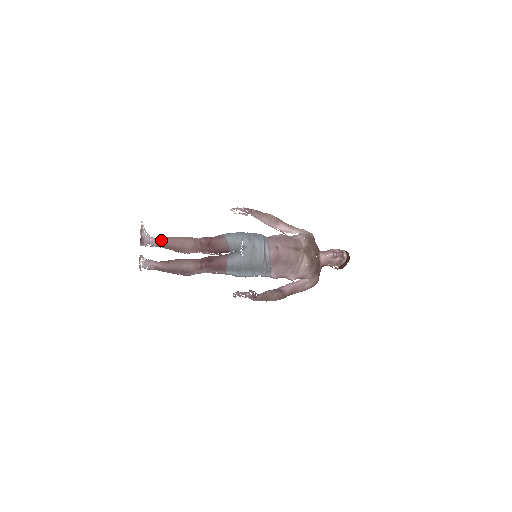
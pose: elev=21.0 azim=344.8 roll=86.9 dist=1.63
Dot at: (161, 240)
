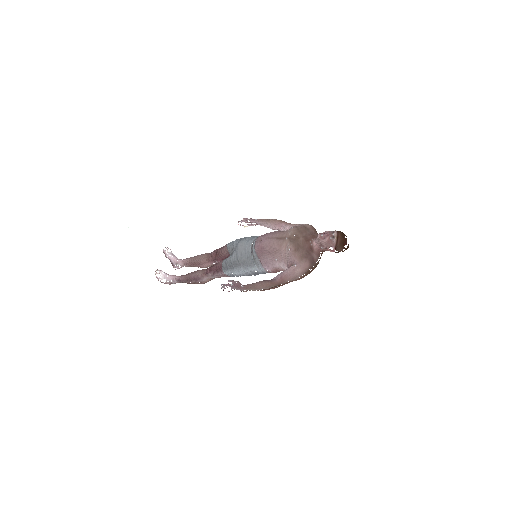
Dot at: (185, 260)
